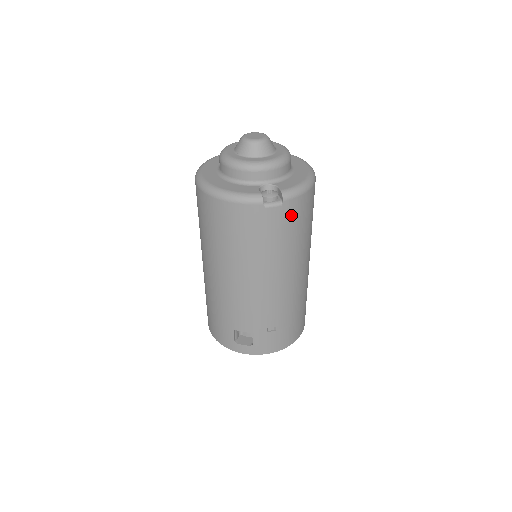
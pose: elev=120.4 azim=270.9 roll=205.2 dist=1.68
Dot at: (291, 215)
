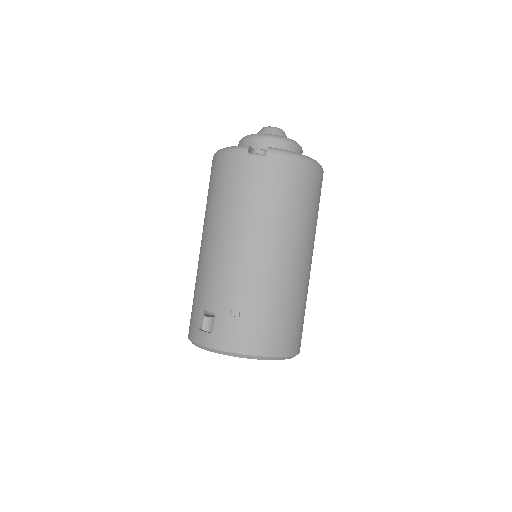
Dot at: (274, 172)
